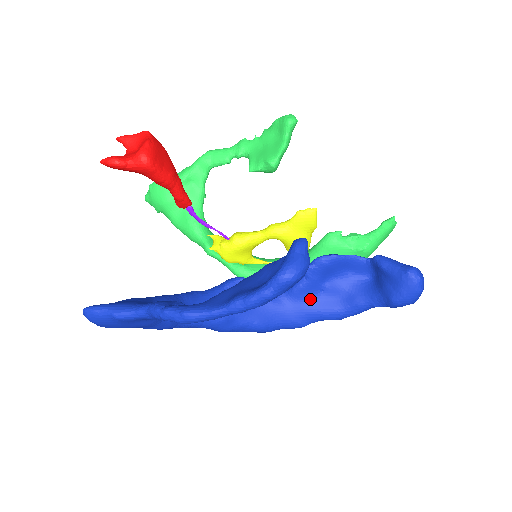
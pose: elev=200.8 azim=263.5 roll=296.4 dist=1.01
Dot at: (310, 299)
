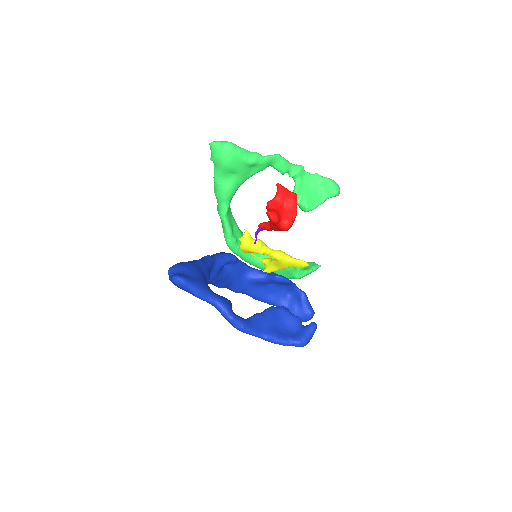
Dot at: (255, 286)
